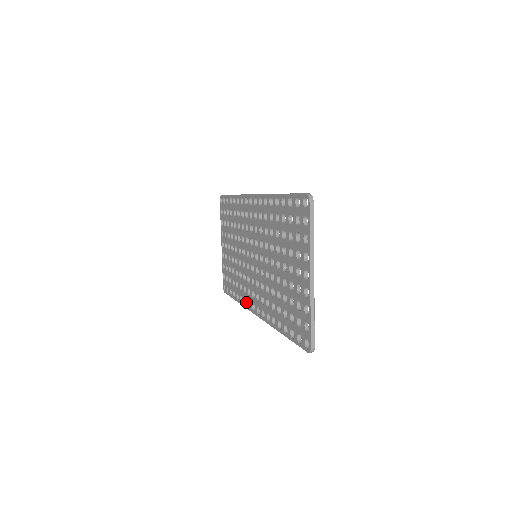
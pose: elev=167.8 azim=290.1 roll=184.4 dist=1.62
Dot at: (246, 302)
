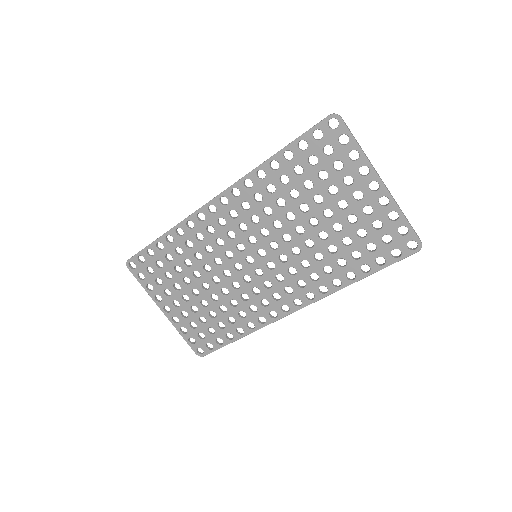
Dot at: (265, 318)
